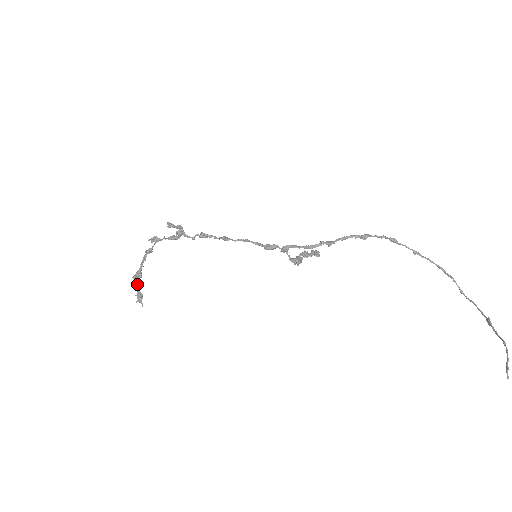
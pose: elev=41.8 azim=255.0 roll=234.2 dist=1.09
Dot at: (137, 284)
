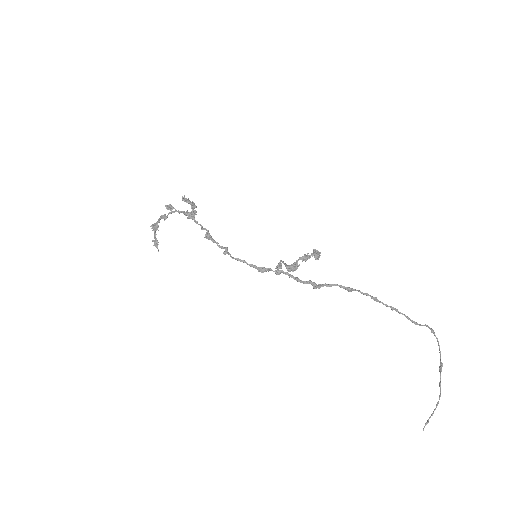
Dot at: (154, 232)
